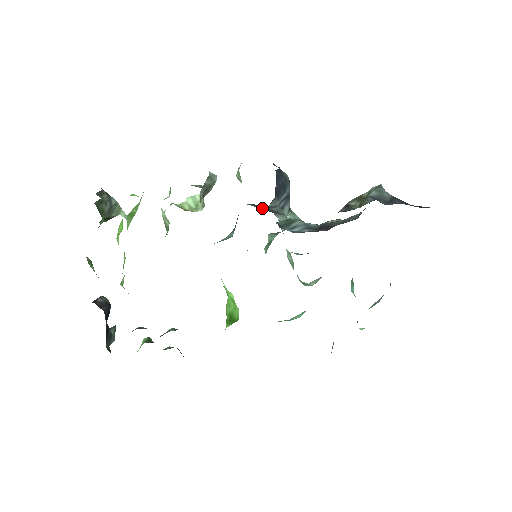
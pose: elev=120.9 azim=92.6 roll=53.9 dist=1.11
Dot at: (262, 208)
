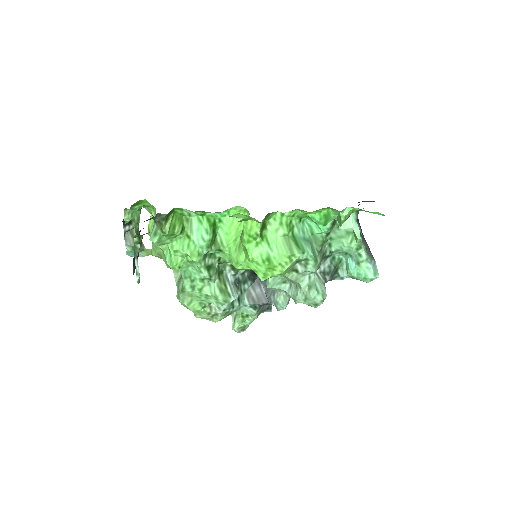
Dot at: (257, 300)
